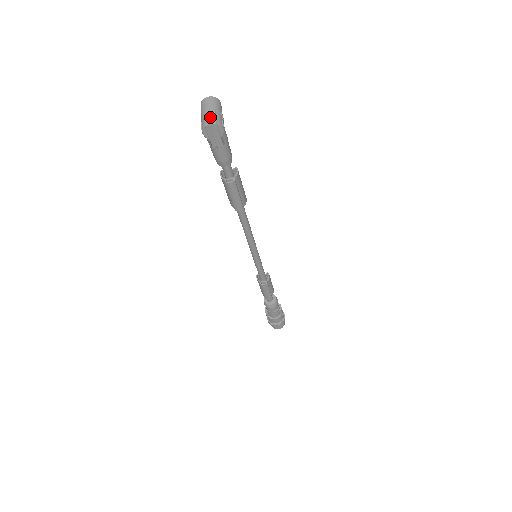
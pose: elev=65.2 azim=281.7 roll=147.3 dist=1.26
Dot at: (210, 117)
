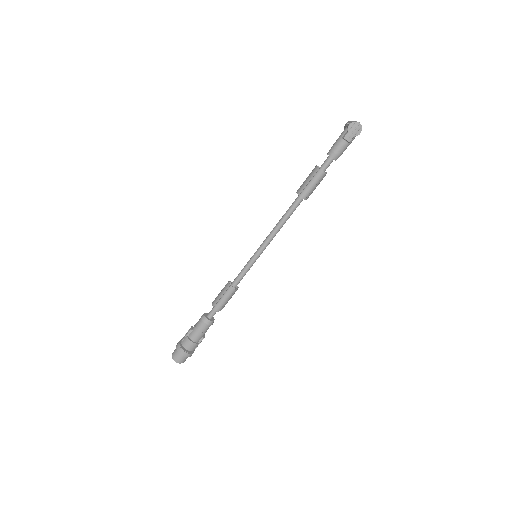
Dot at: (359, 122)
